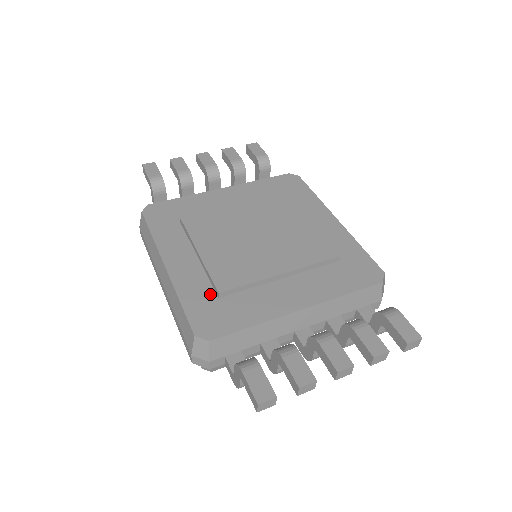
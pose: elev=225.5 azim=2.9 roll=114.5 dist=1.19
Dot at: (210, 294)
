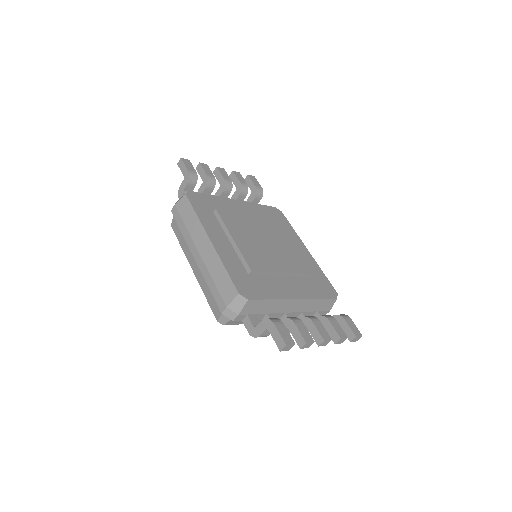
Dot at: (243, 270)
